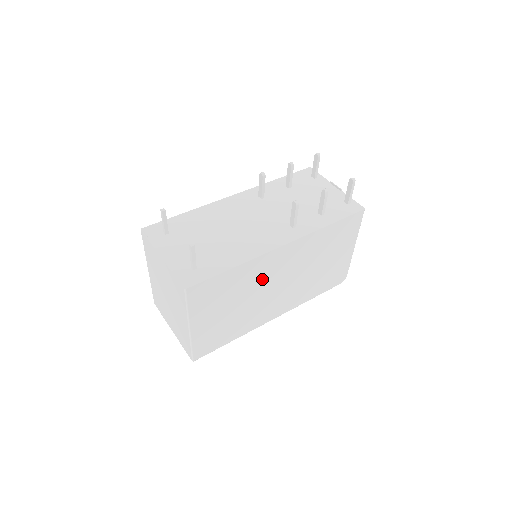
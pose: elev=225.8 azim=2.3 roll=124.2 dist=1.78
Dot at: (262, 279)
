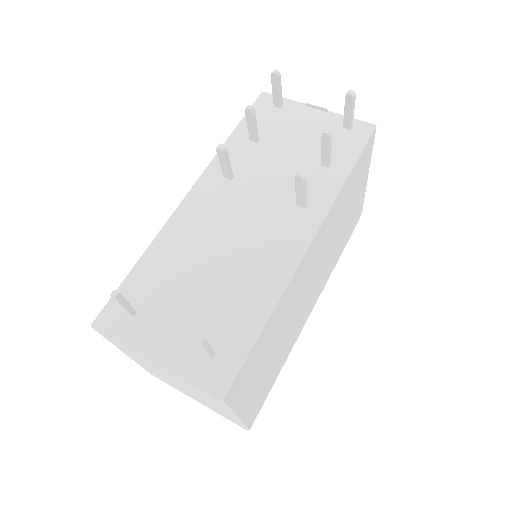
Dot at: (295, 298)
